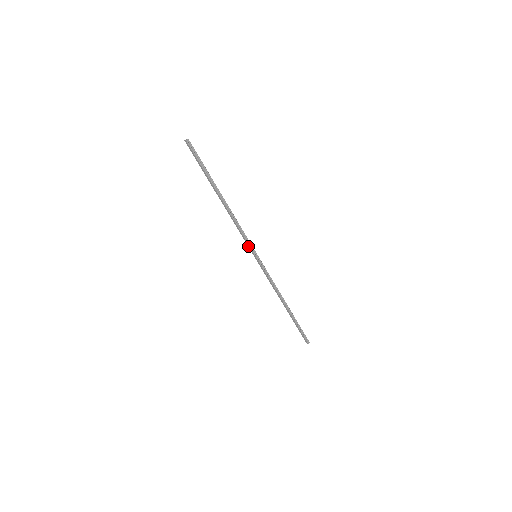
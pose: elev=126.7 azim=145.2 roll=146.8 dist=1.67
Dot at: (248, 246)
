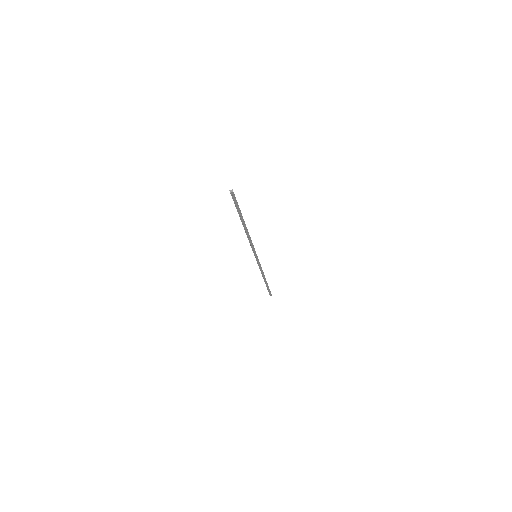
Dot at: (252, 250)
